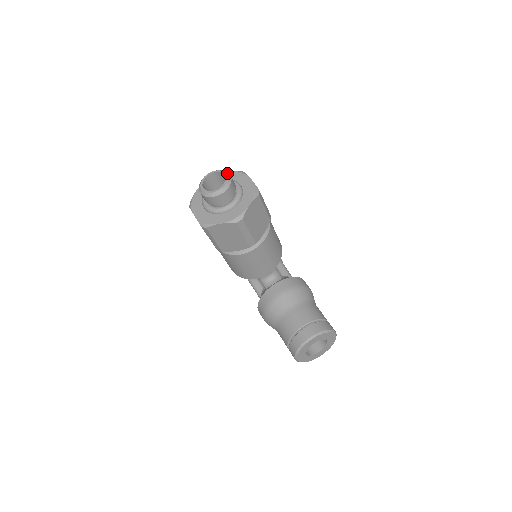
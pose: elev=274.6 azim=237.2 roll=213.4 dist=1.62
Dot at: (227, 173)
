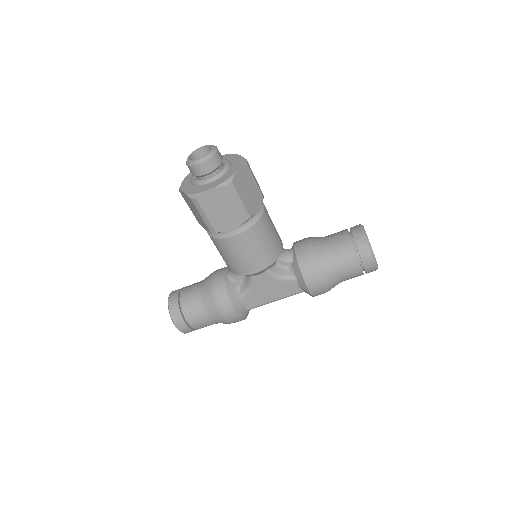
Dot at: (201, 148)
